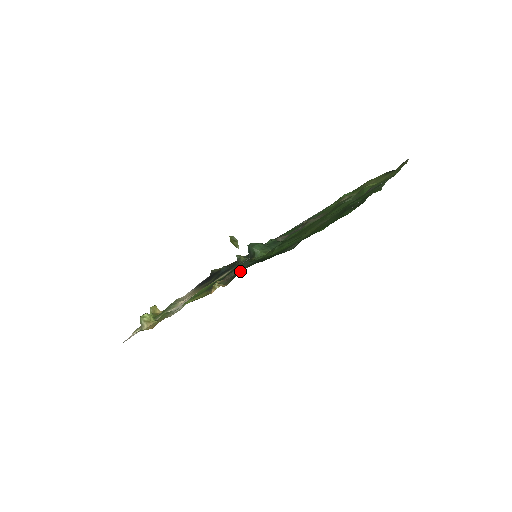
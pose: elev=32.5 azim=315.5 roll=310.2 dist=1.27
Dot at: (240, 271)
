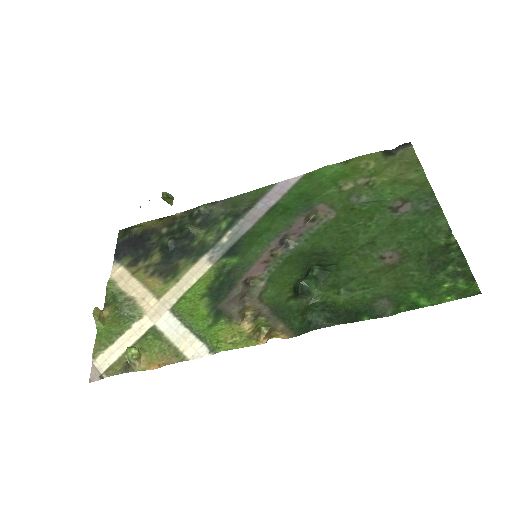
Dot at: (315, 327)
